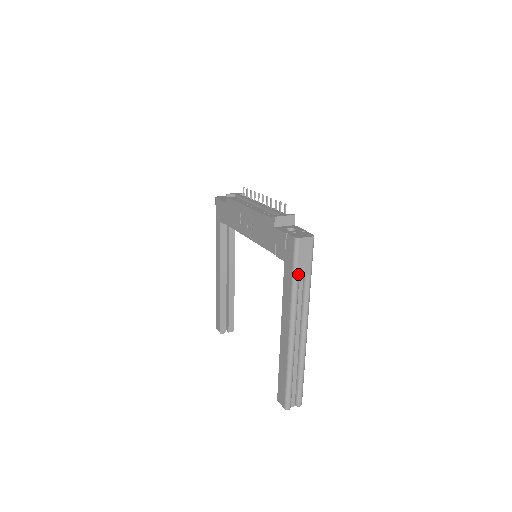
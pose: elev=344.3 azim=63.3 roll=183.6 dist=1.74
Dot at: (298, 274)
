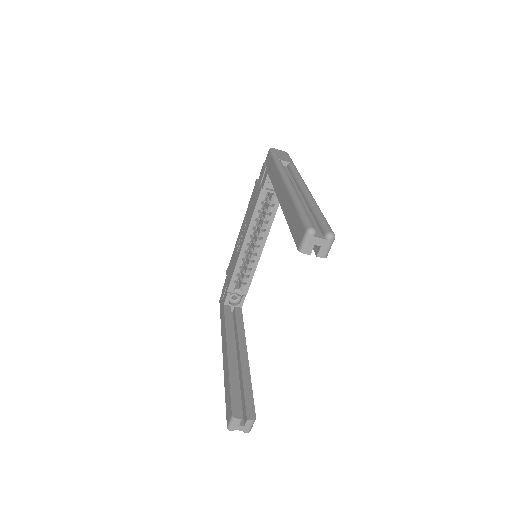
Dot at: (279, 159)
